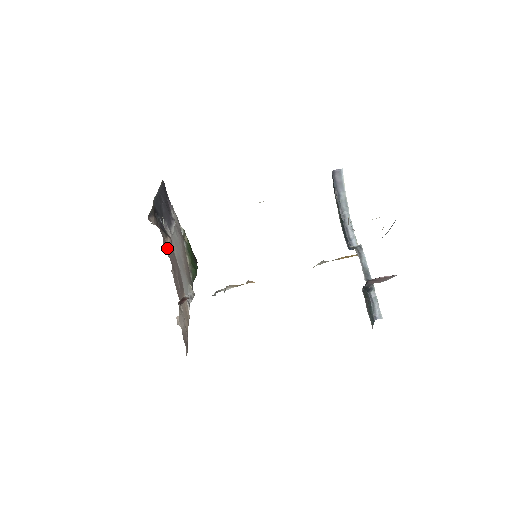
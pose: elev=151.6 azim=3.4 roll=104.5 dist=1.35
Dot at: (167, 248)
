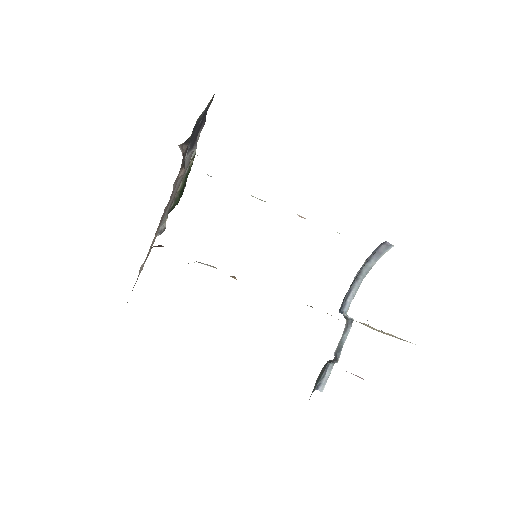
Dot at: (176, 180)
